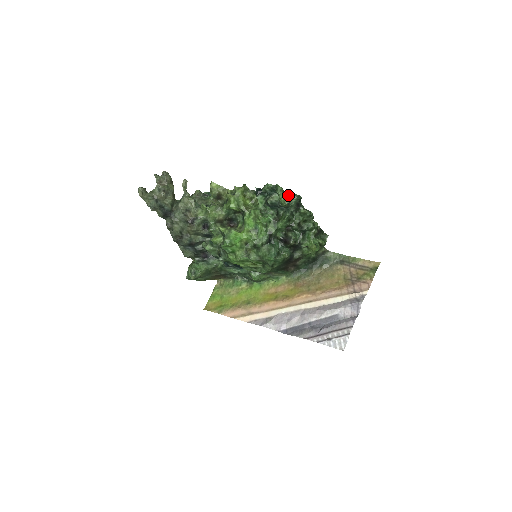
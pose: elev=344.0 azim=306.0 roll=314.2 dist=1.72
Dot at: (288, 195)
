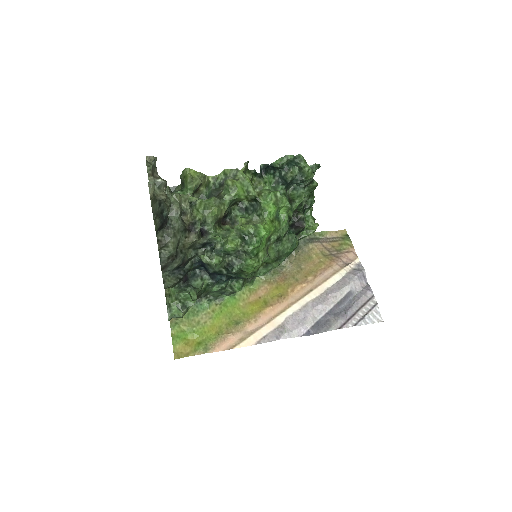
Dot at: occluded
